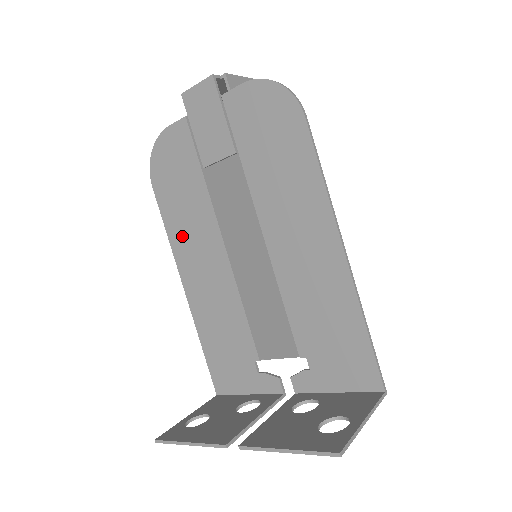
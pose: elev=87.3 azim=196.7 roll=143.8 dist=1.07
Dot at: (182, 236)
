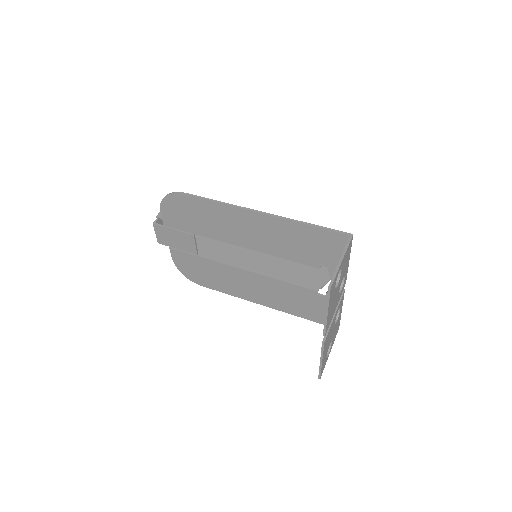
Dot at: (232, 288)
